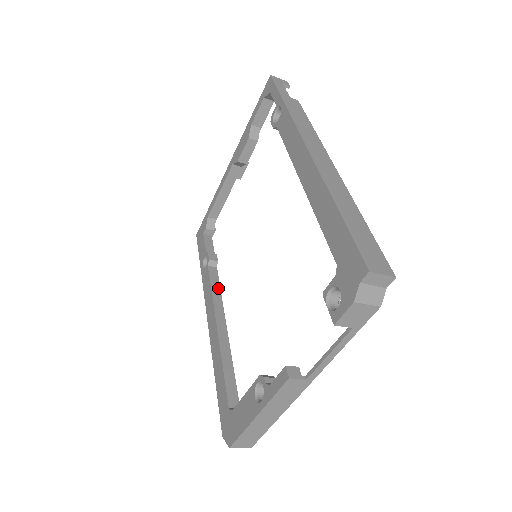
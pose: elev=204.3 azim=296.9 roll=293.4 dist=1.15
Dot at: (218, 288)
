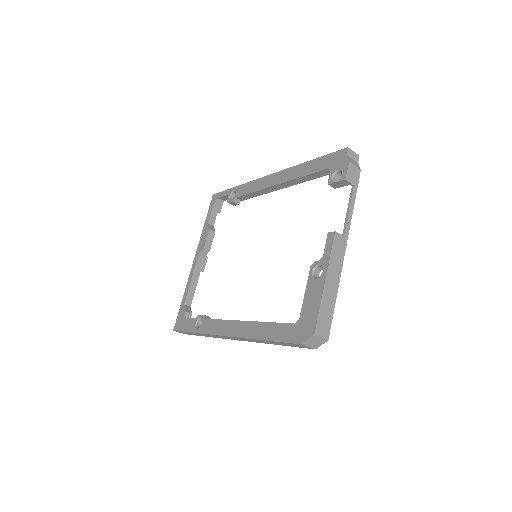
Dot at: occluded
